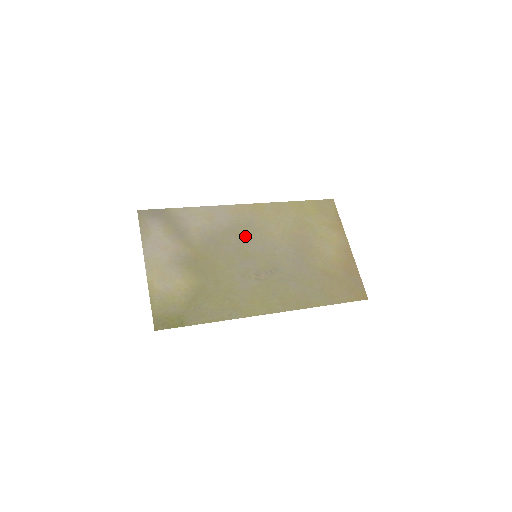
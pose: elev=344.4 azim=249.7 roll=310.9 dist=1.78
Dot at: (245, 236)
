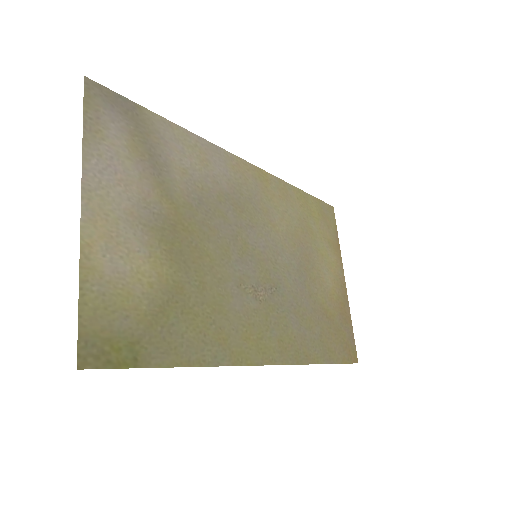
Dot at: (246, 216)
